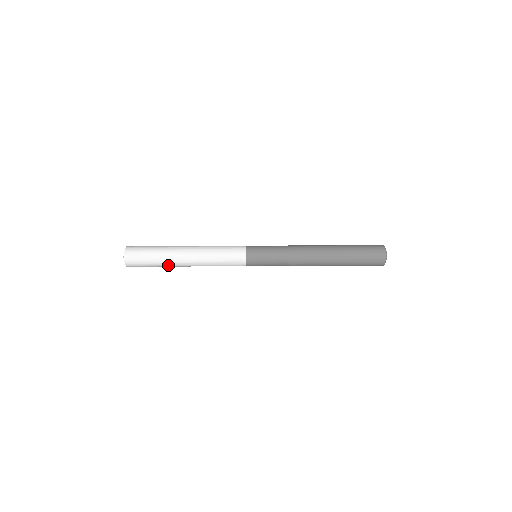
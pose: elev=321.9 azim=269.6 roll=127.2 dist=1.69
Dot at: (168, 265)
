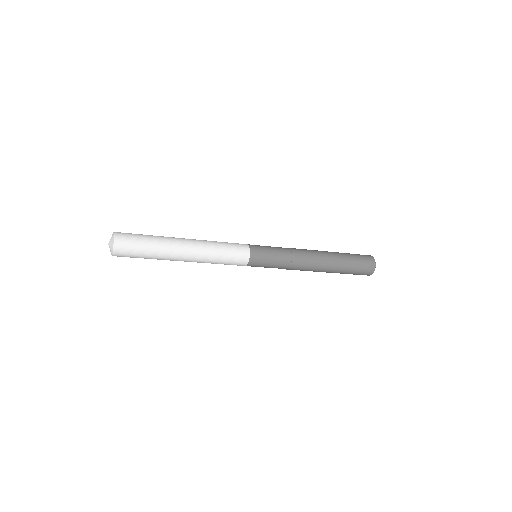
Dot at: (163, 258)
